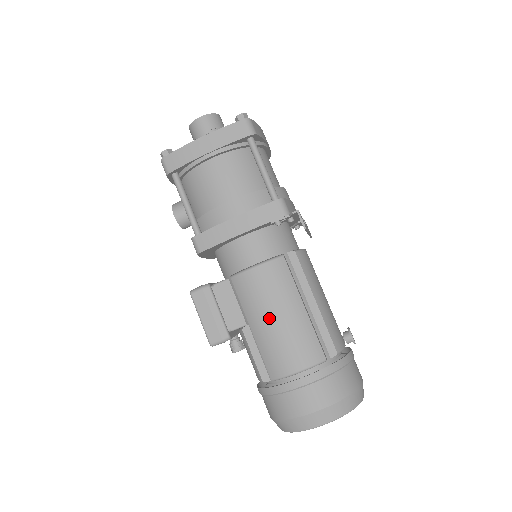
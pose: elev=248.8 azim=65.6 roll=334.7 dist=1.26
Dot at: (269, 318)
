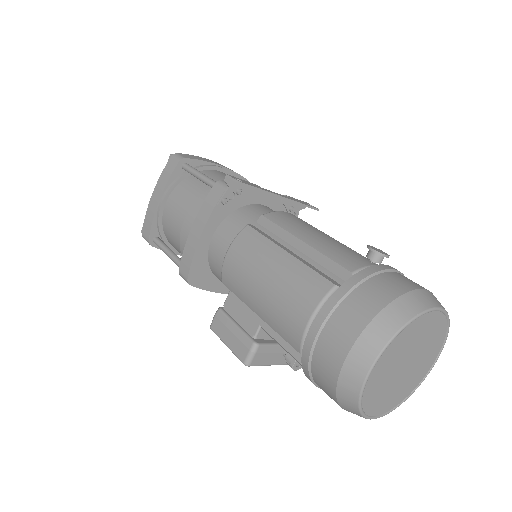
Dot at: (258, 288)
